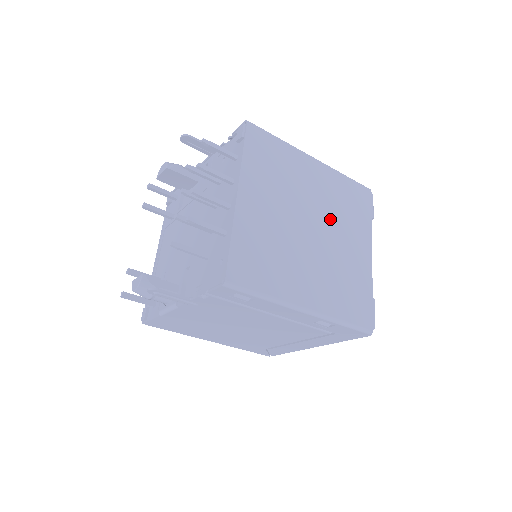
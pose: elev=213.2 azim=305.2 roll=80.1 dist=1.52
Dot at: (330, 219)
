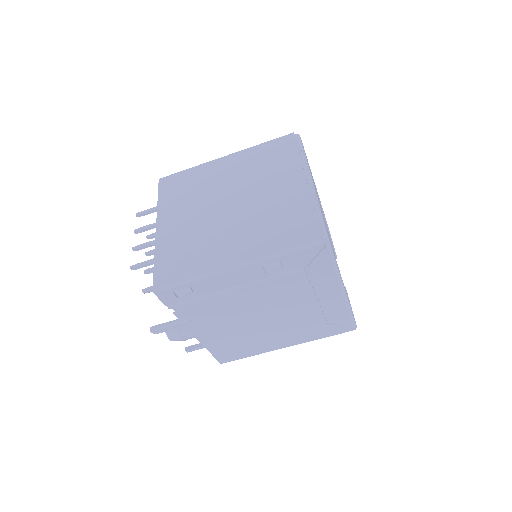
Dot at: (248, 185)
